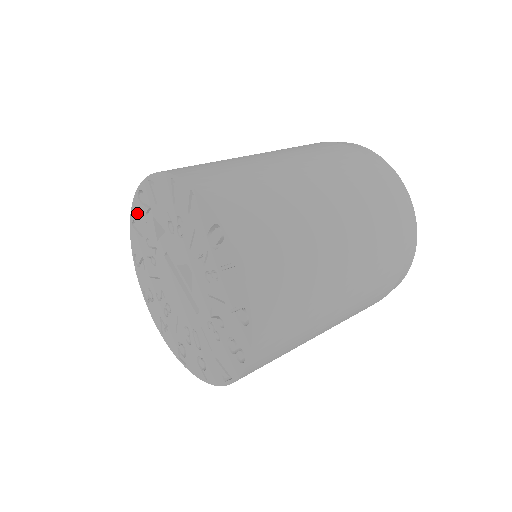
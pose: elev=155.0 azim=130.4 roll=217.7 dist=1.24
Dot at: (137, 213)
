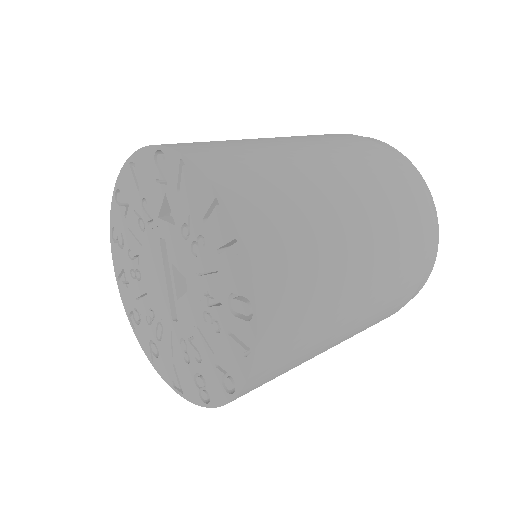
Dot at: (144, 164)
